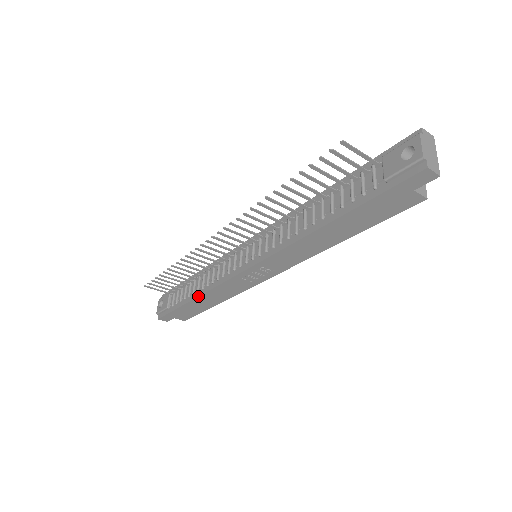
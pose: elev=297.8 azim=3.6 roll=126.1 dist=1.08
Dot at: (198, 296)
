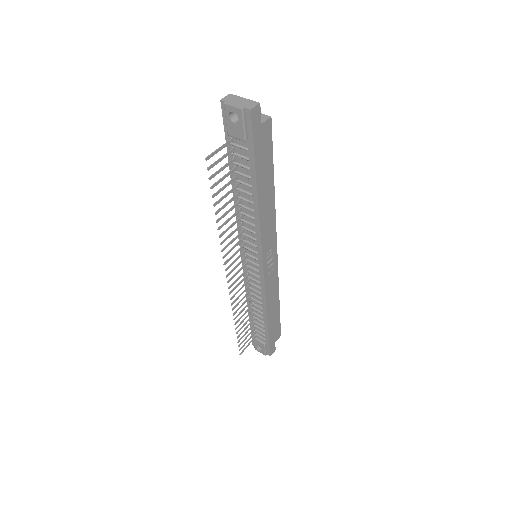
Dot at: (267, 315)
